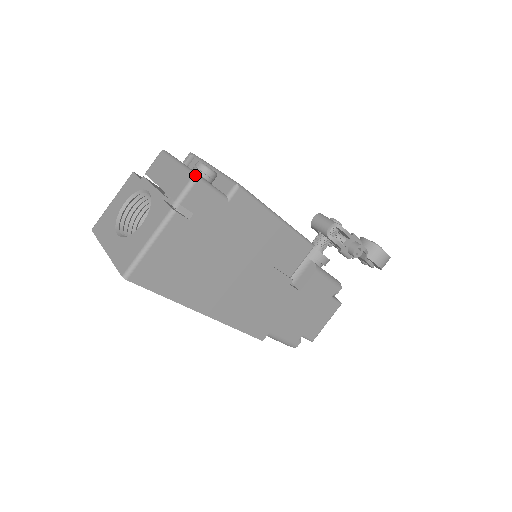
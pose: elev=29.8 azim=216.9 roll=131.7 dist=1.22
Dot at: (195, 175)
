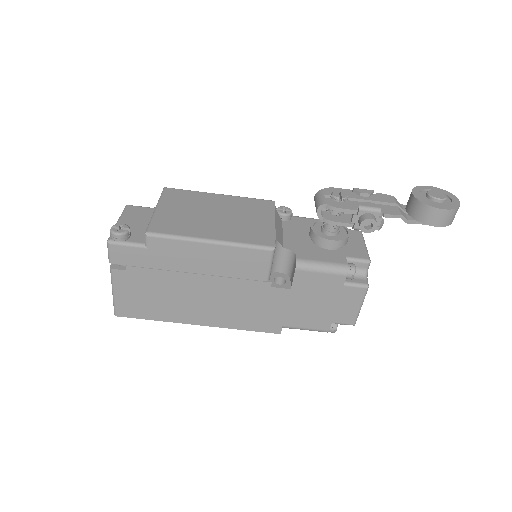
Dot at: (107, 241)
